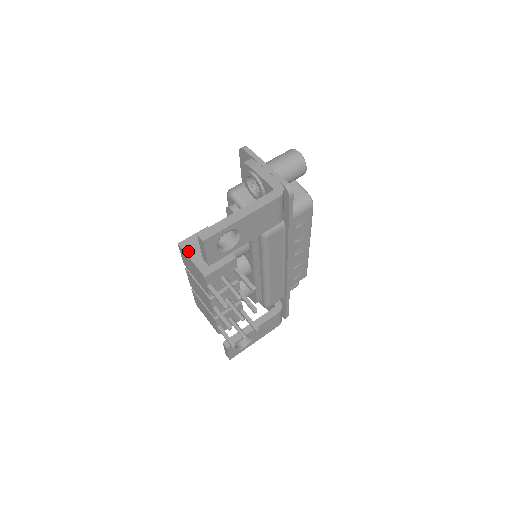
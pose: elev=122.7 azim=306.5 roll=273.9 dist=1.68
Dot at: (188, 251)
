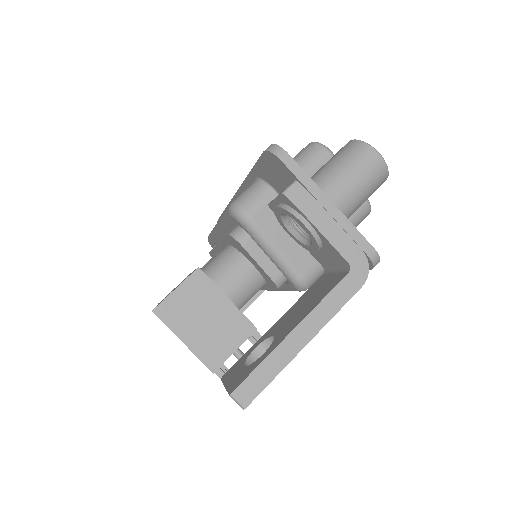
Dot at: (174, 325)
